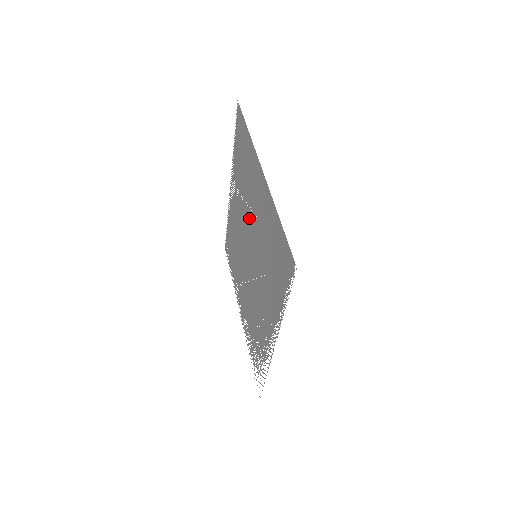
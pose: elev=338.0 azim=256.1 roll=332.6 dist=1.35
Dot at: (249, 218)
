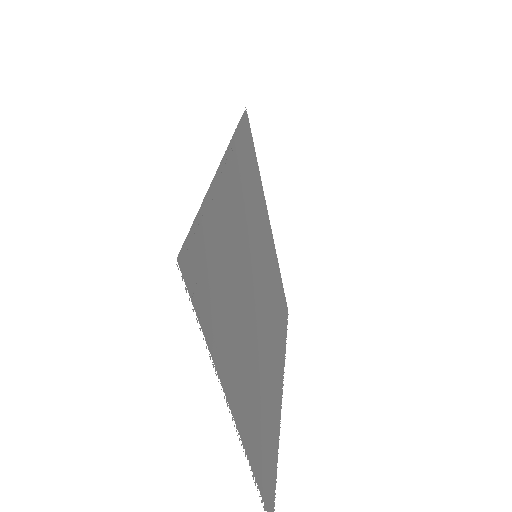
Dot at: (267, 285)
